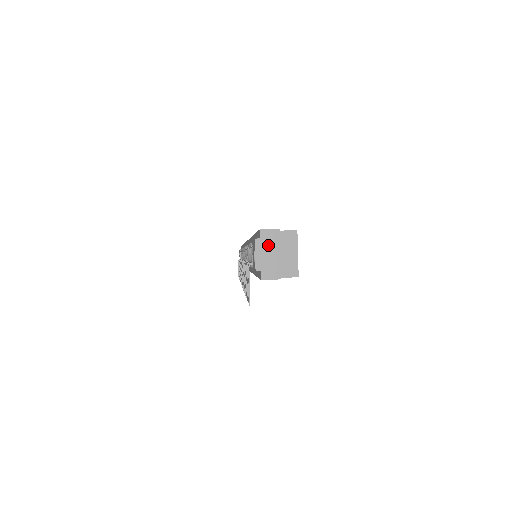
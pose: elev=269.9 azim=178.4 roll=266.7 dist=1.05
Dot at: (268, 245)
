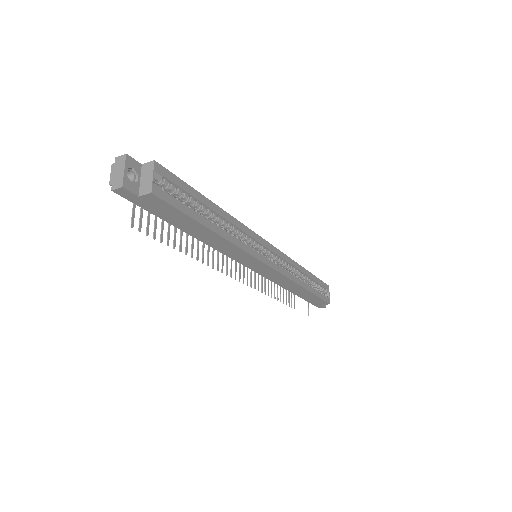
Dot at: (118, 166)
